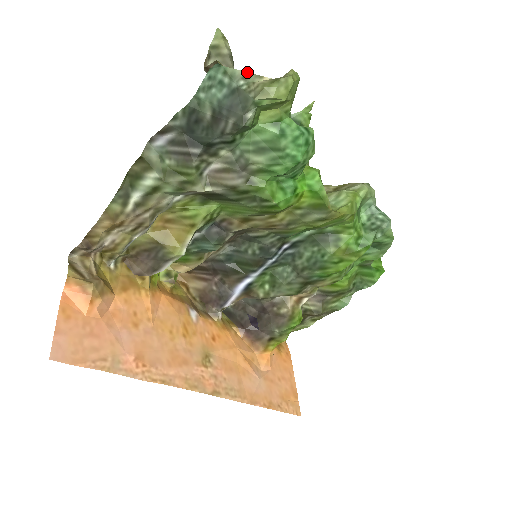
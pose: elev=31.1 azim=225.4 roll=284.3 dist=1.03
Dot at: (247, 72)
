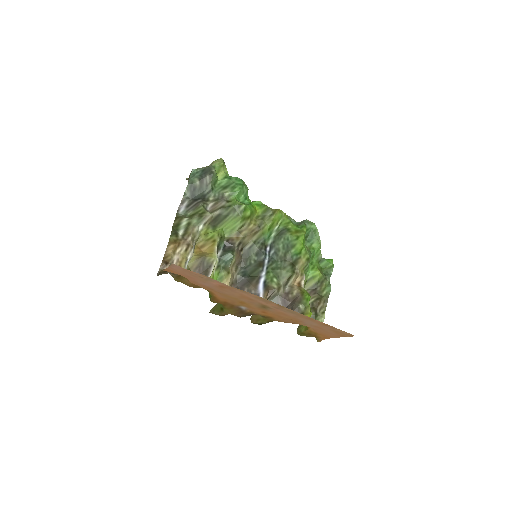
Dot at: (205, 167)
